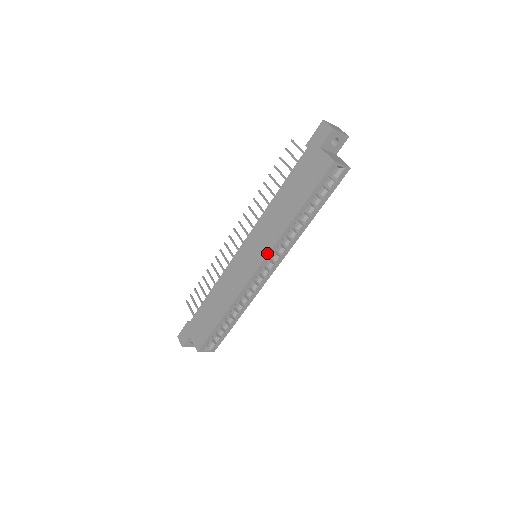
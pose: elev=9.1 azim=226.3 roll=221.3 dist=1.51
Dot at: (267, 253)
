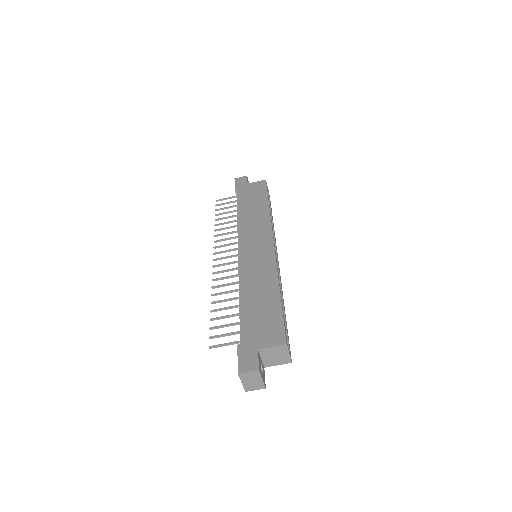
Dot at: (271, 232)
